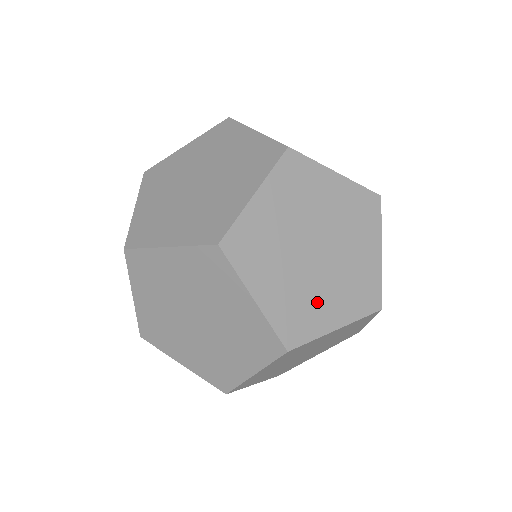
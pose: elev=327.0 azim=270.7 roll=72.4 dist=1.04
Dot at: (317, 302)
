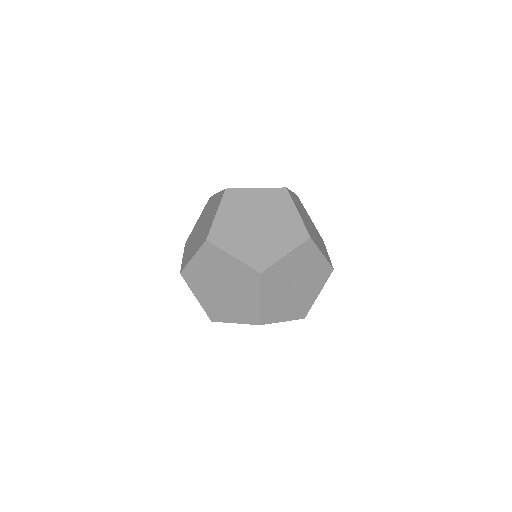
Dot at: (224, 309)
